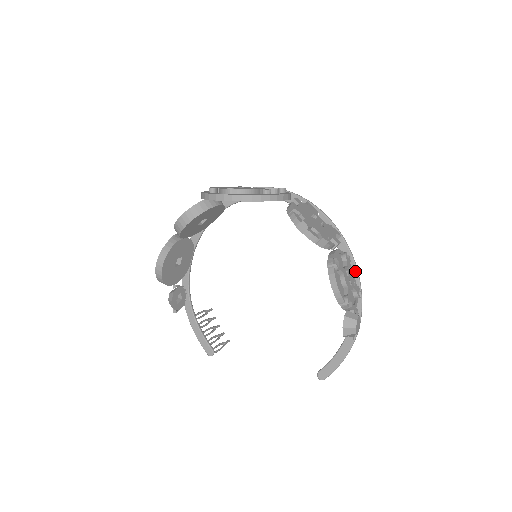
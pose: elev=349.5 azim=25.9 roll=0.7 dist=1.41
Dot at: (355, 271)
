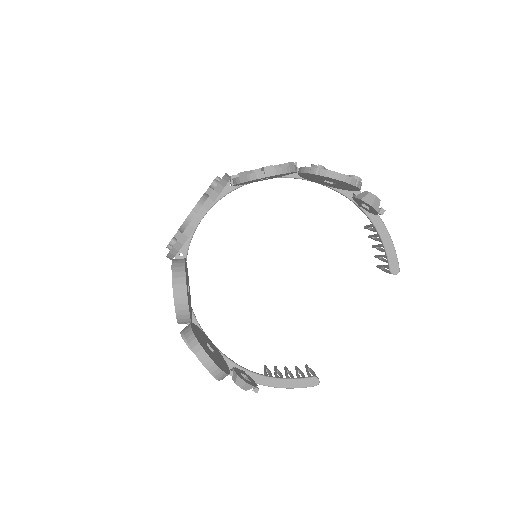
Dot at: occluded
